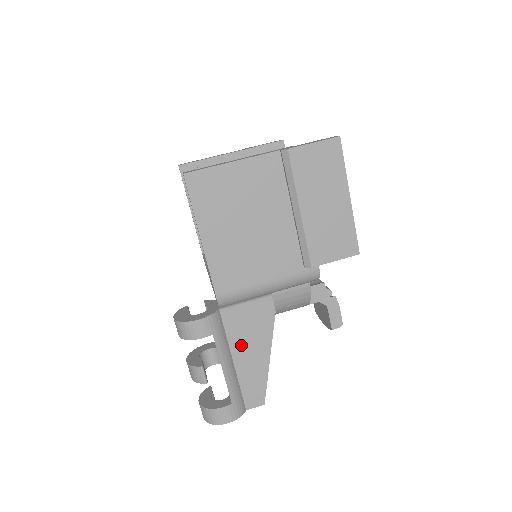
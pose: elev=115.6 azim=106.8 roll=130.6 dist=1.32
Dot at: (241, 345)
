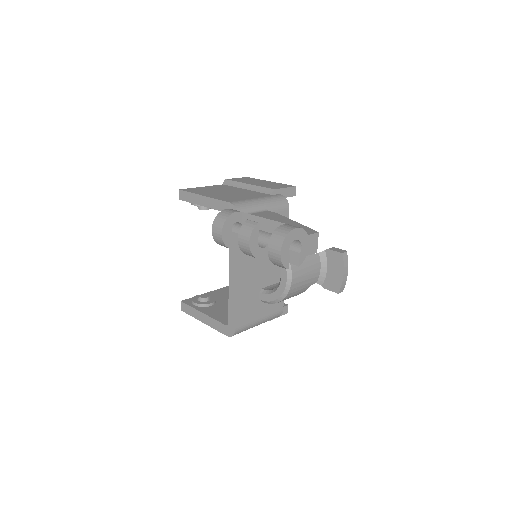
Dot at: occluded
